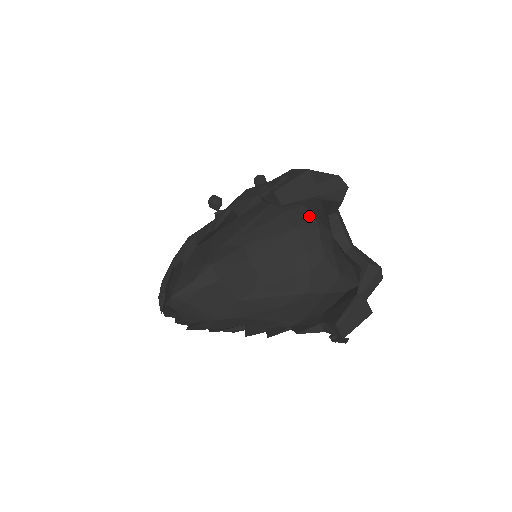
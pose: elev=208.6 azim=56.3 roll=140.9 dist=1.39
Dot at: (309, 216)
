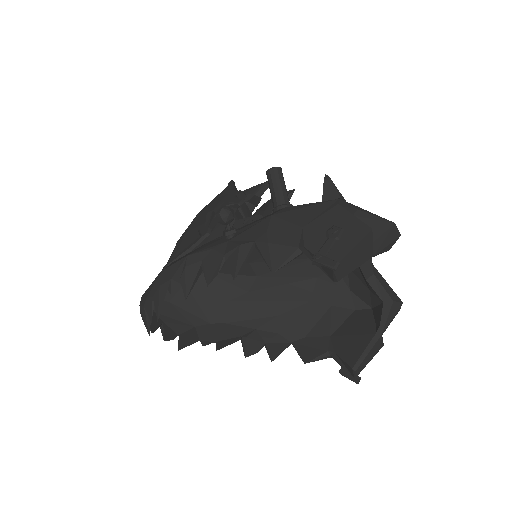
Dot at: occluded
